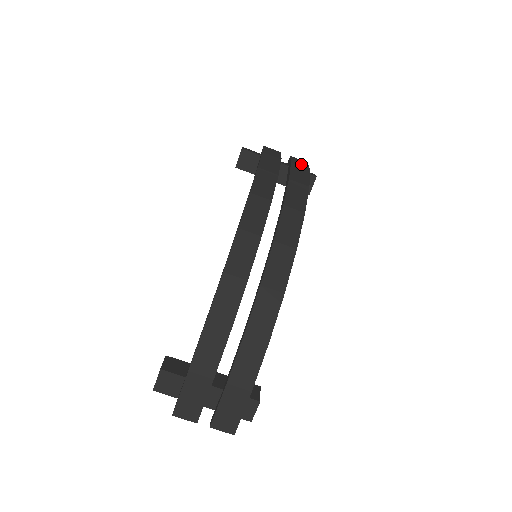
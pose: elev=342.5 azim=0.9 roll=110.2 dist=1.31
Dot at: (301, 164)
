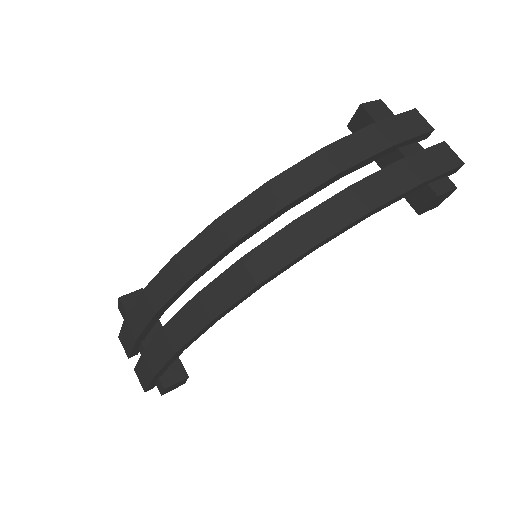
Dot at: (429, 165)
